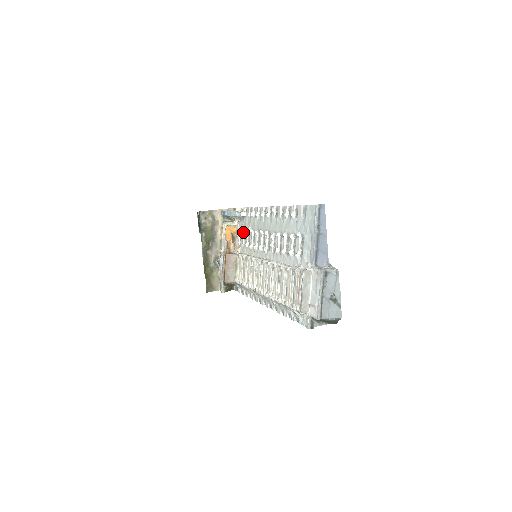
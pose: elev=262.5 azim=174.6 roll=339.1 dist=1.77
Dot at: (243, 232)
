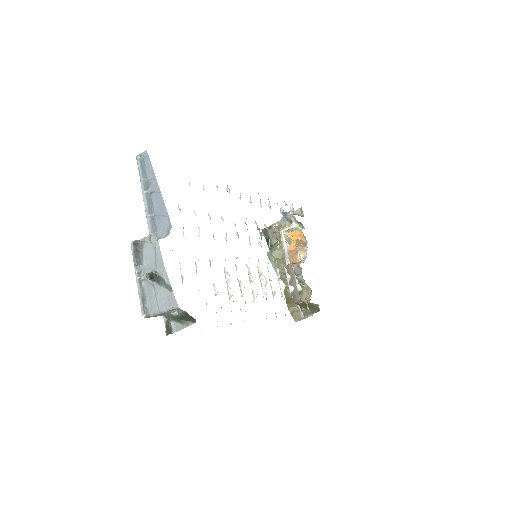
Dot at: occluded
